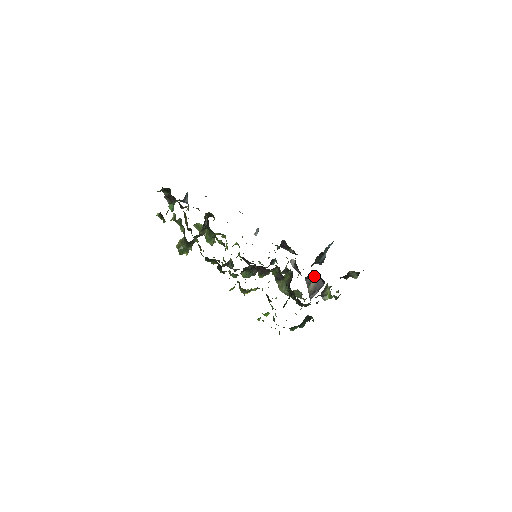
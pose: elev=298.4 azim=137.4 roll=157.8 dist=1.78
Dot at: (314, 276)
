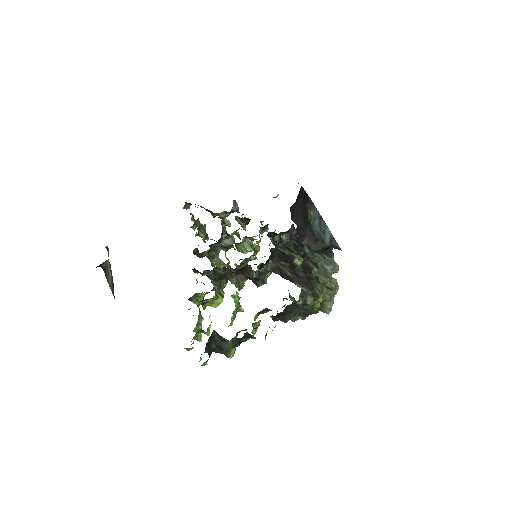
Dot at: (109, 264)
